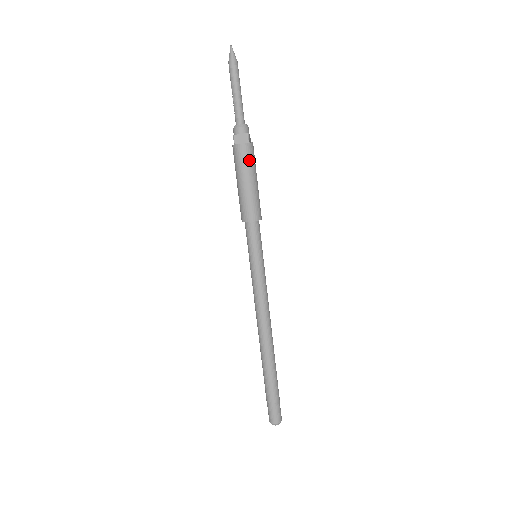
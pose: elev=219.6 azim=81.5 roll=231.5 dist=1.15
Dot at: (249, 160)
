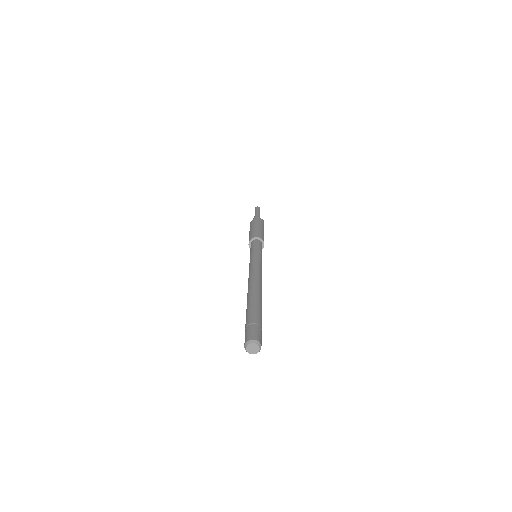
Dot at: (262, 225)
